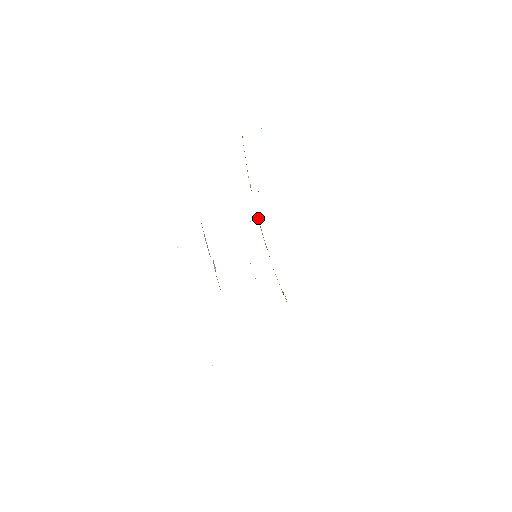
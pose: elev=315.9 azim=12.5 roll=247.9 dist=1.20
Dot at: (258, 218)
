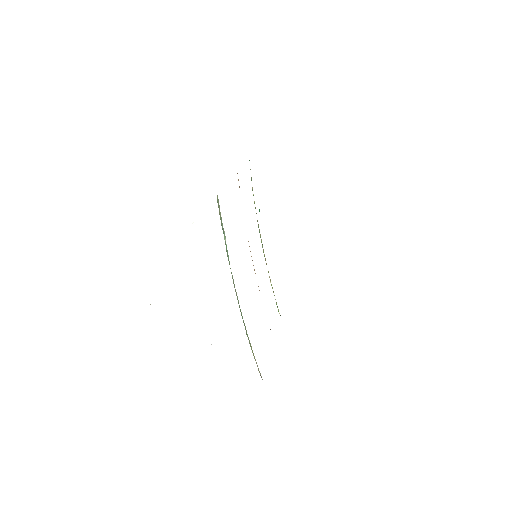
Dot at: occluded
